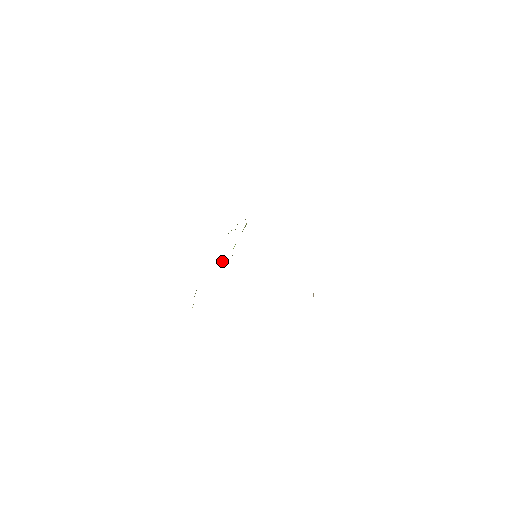
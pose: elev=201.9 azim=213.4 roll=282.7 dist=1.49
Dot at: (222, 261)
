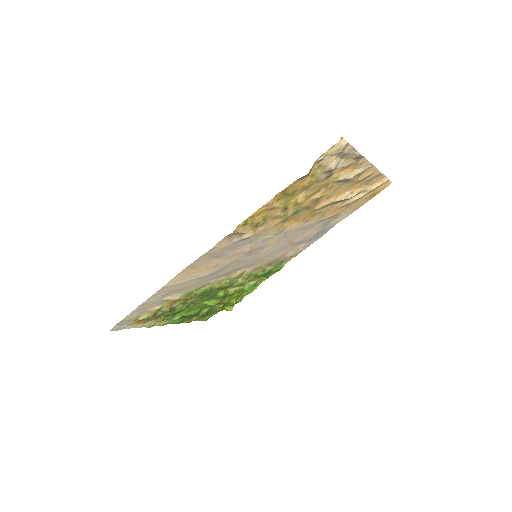
Dot at: (210, 303)
